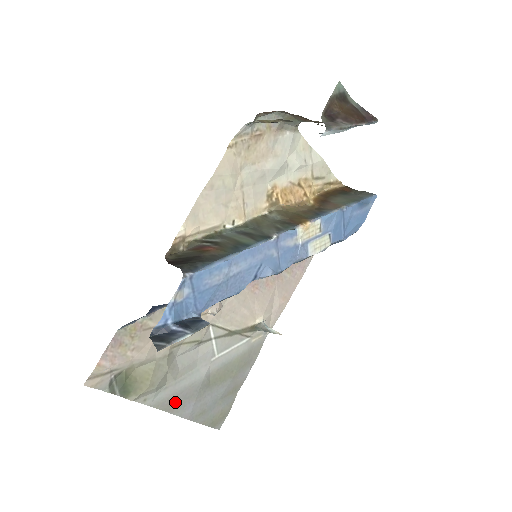
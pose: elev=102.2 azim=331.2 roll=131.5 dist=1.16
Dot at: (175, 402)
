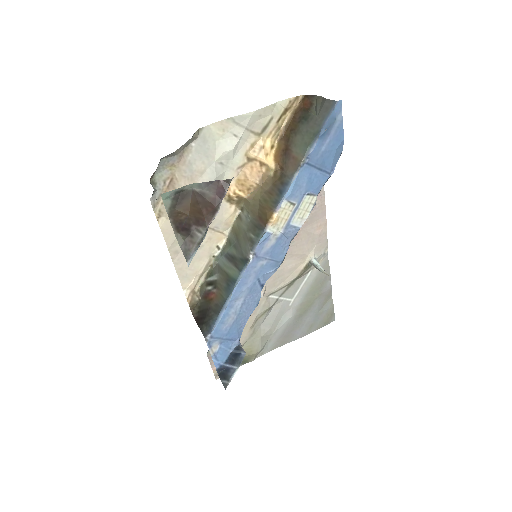
Dot at: (284, 338)
